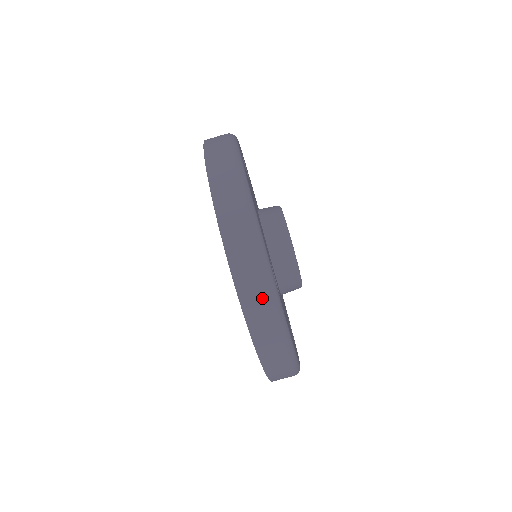
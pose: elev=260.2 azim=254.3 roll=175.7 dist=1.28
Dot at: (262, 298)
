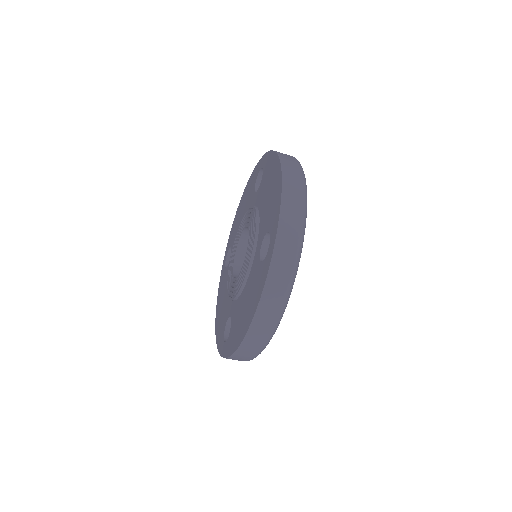
Dot at: (291, 251)
